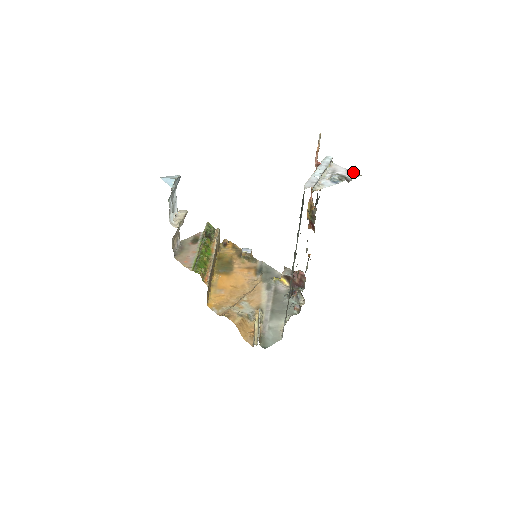
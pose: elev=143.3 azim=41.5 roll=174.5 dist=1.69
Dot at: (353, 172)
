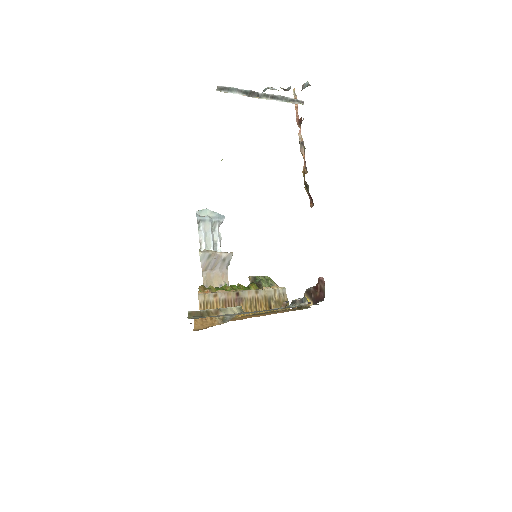
Dot at: (304, 88)
